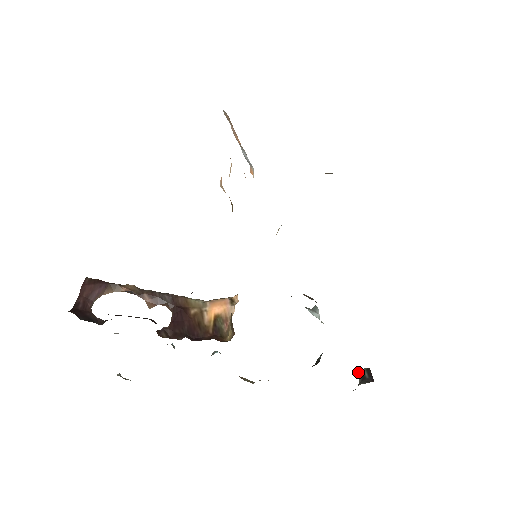
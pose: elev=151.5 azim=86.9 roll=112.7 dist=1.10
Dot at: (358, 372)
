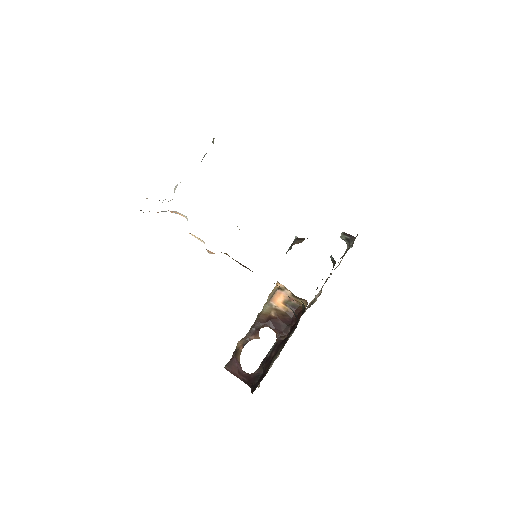
Dot at: occluded
